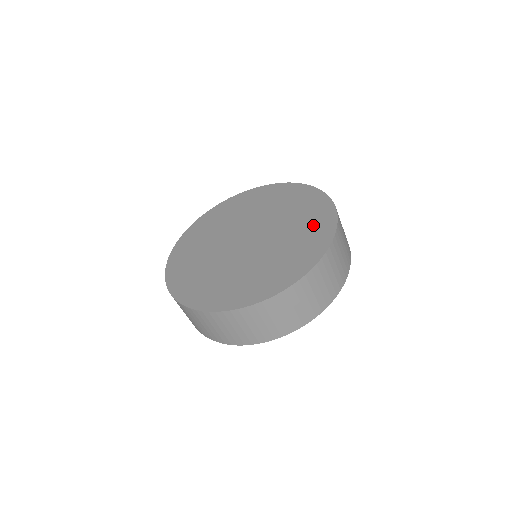
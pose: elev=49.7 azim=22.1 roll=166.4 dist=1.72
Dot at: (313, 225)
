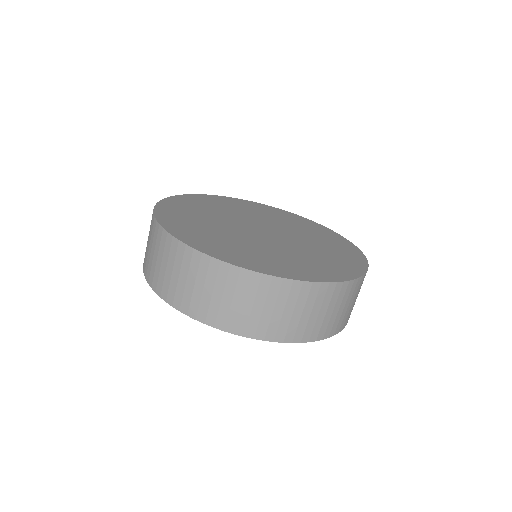
Dot at: (309, 267)
